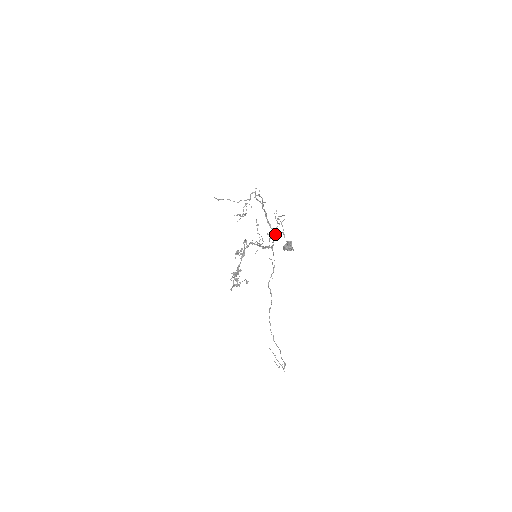
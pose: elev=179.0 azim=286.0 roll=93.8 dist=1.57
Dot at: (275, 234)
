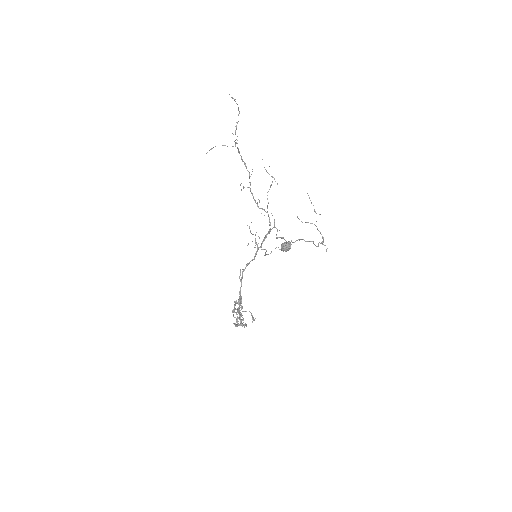
Dot at: occluded
